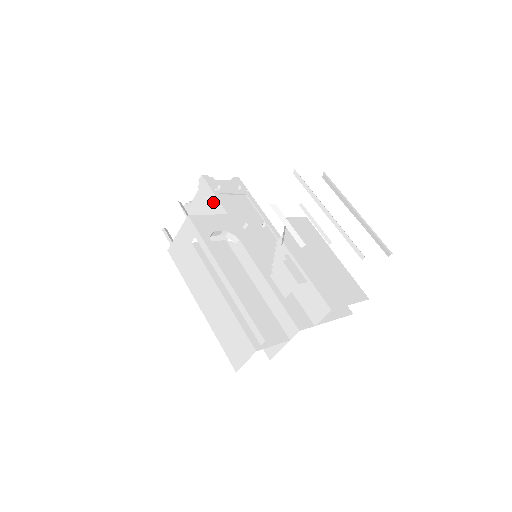
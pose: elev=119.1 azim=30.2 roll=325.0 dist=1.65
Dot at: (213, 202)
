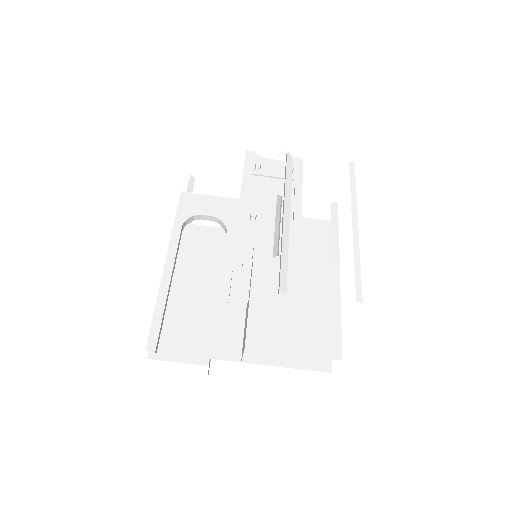
Dot at: occluded
